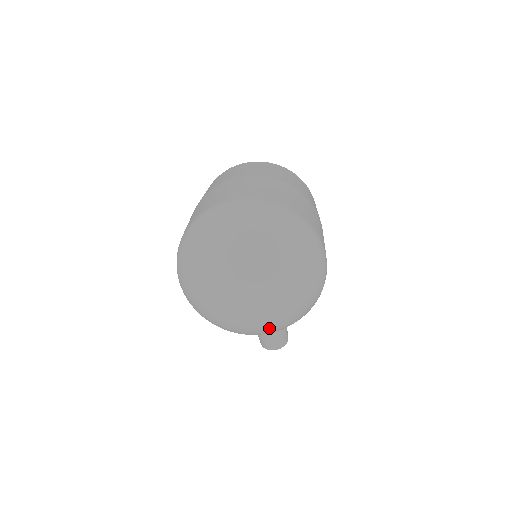
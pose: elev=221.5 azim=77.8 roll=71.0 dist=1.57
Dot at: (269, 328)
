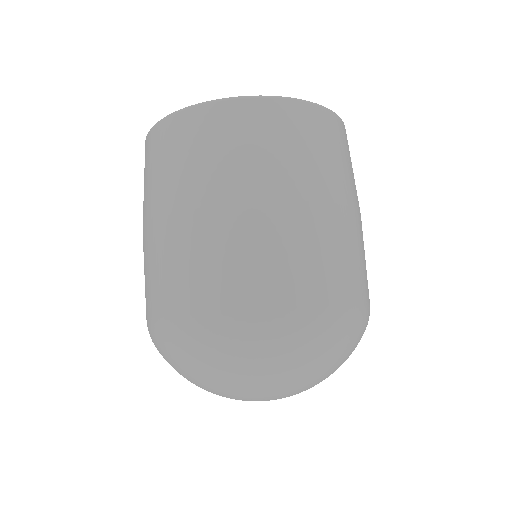
Dot at: occluded
